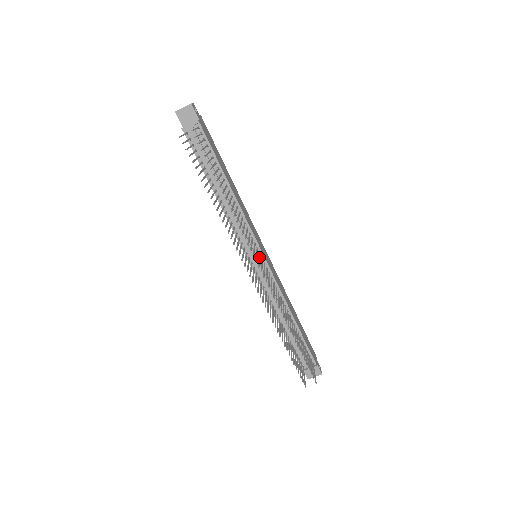
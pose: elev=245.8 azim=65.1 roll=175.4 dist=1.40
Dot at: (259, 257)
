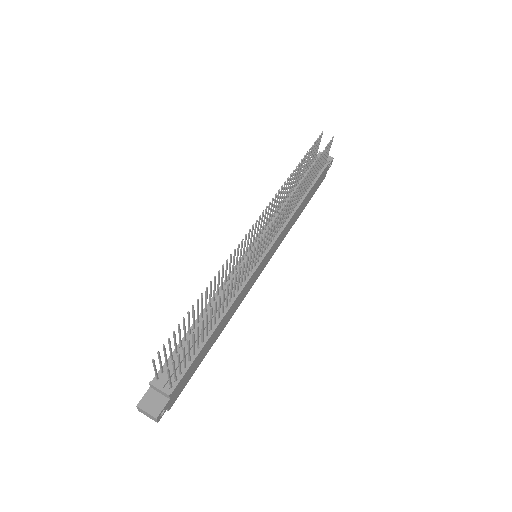
Dot at: occluded
